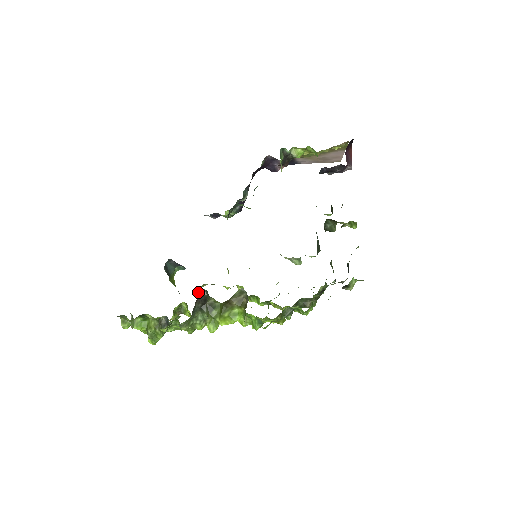
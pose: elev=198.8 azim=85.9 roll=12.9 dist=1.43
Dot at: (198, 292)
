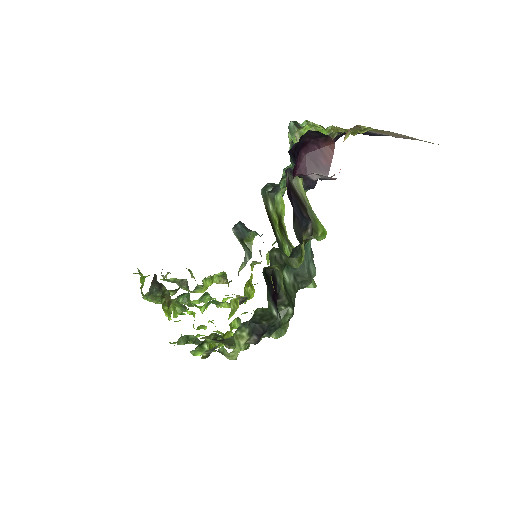
Dot at: (154, 274)
